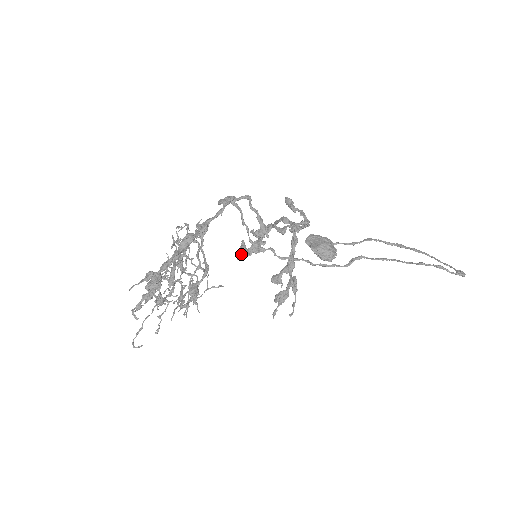
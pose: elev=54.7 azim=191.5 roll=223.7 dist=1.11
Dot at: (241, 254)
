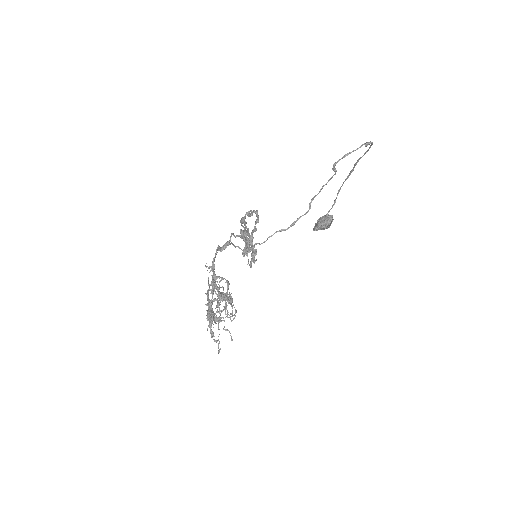
Dot at: (250, 263)
